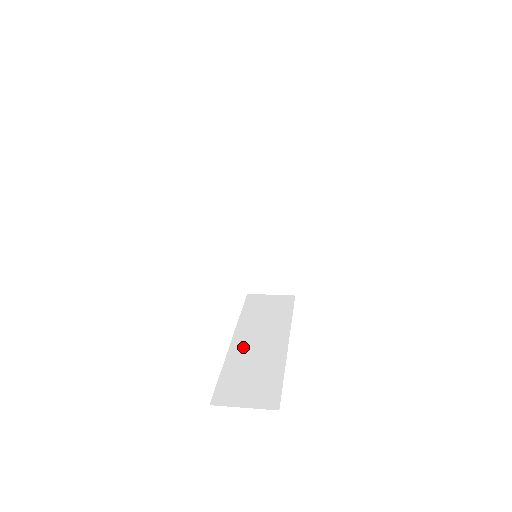
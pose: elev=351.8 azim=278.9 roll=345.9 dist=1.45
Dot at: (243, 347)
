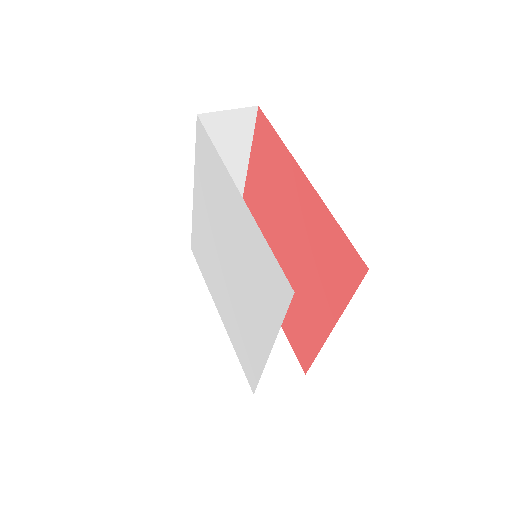
Dot at: occluded
